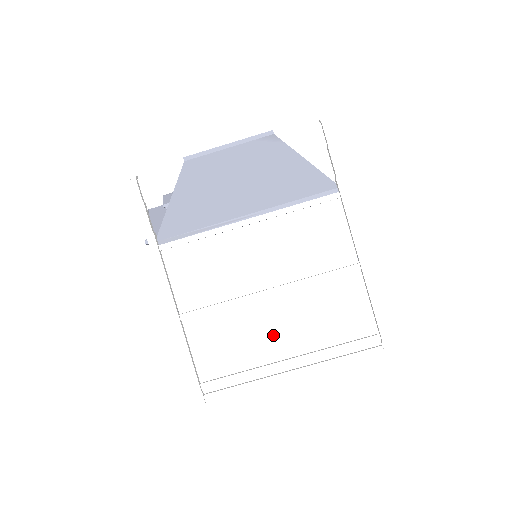
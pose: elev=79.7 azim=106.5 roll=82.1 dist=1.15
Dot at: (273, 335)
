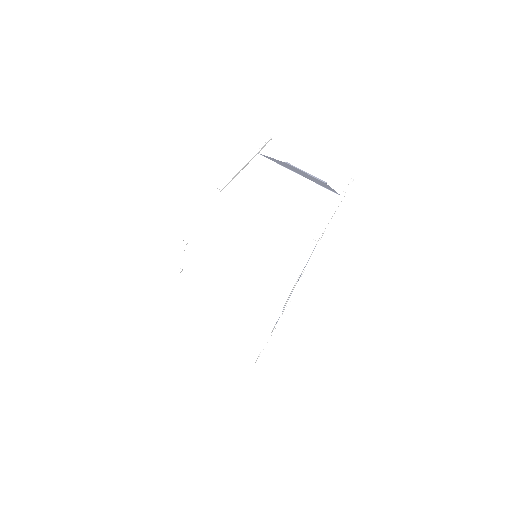
Dot at: (270, 204)
